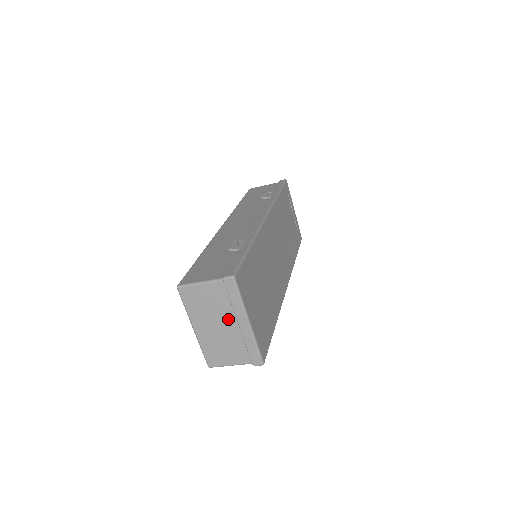
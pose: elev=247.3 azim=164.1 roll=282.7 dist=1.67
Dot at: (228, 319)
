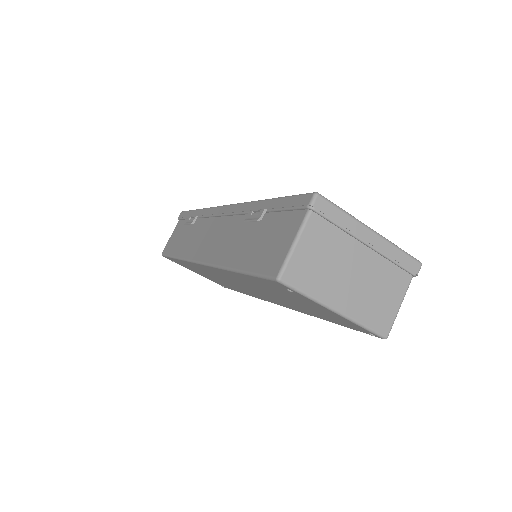
Dot at: (353, 253)
